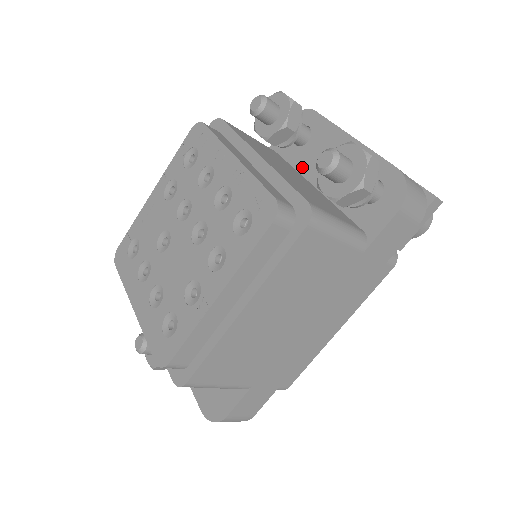
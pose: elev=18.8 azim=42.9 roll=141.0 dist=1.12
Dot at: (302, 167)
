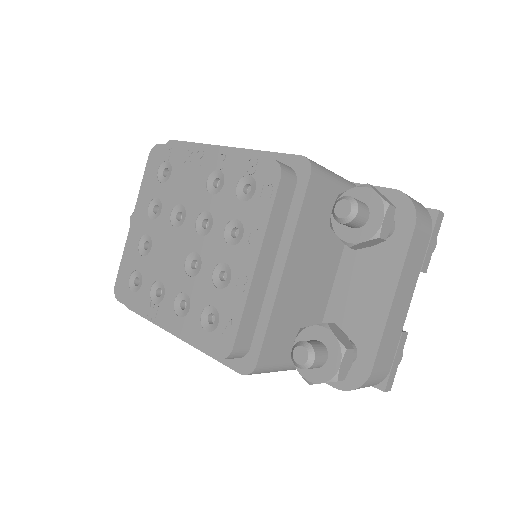
Dot at: (350, 250)
